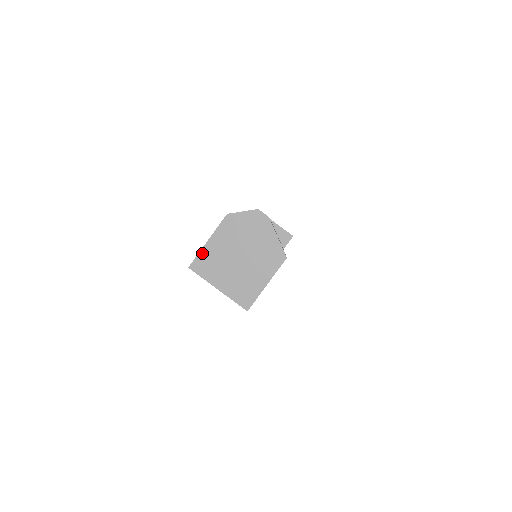
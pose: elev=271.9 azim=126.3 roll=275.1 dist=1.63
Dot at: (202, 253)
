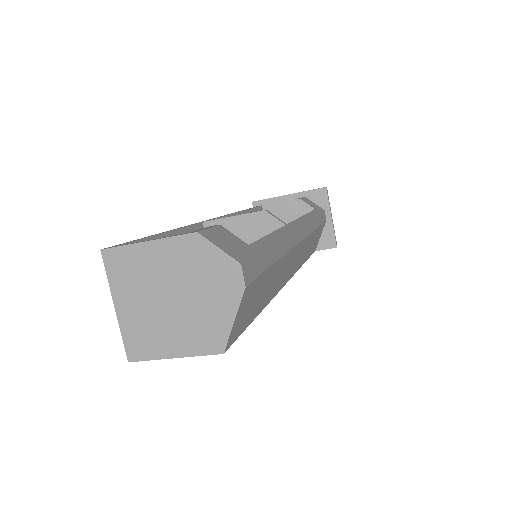
Dot at: (129, 249)
